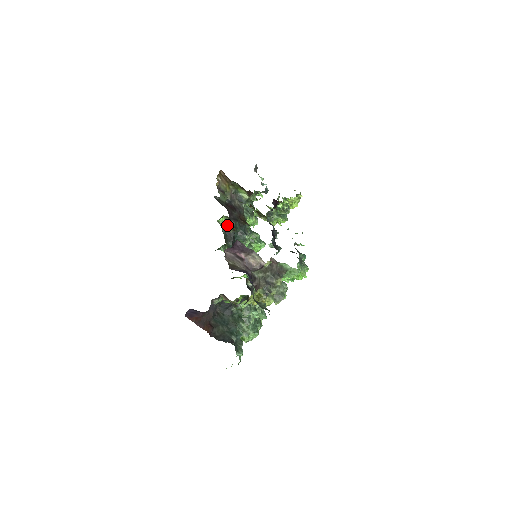
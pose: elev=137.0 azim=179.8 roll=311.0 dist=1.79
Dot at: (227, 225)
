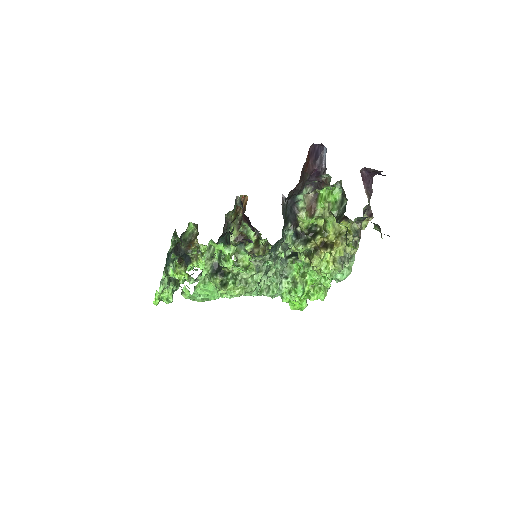
Dot at: (185, 238)
